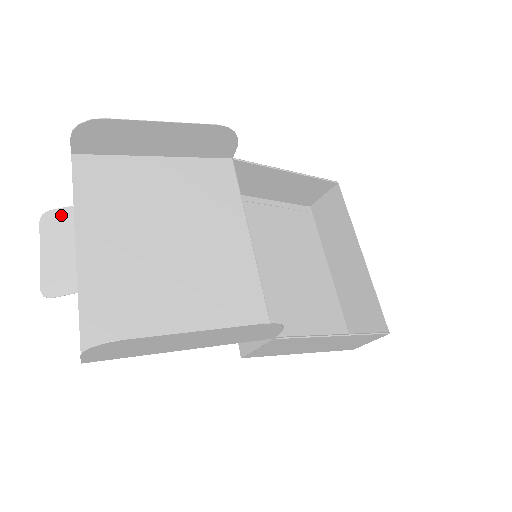
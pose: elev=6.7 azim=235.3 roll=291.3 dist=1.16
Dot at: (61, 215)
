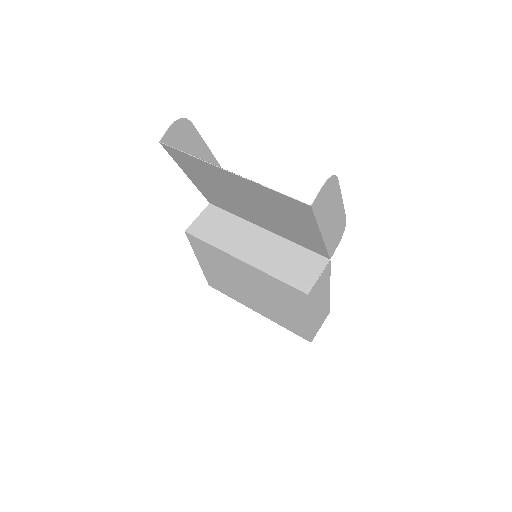
Dot at: occluded
